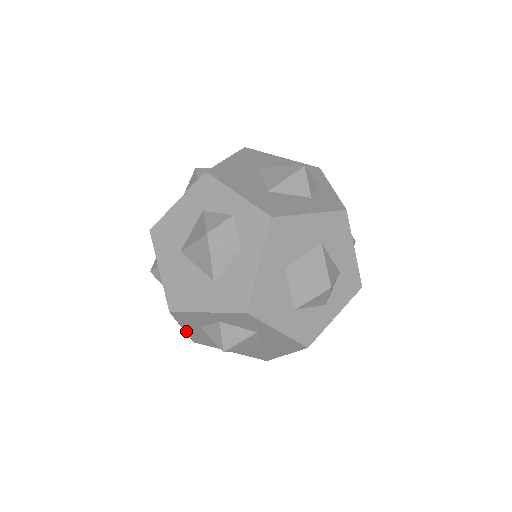
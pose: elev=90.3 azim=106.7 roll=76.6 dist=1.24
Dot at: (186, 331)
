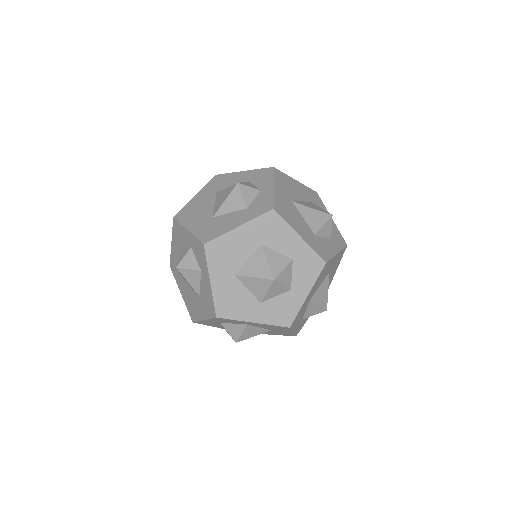
Dot at: (223, 328)
